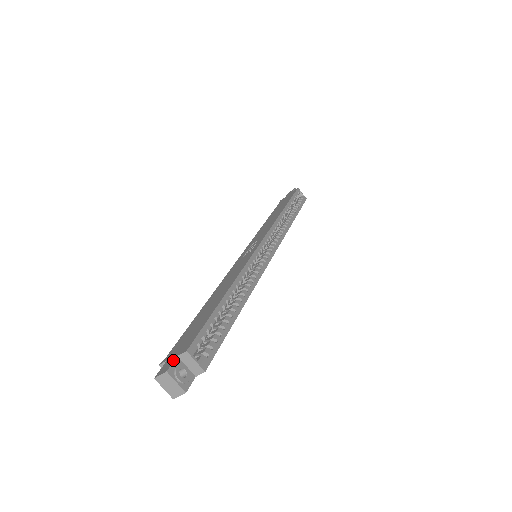
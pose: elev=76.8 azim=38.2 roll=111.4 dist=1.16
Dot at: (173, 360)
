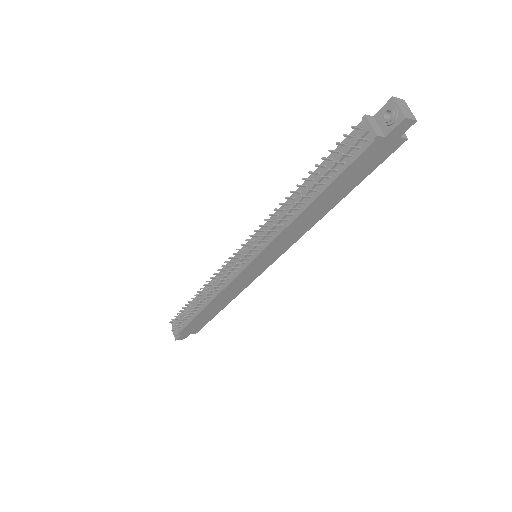
Dot at: occluded
